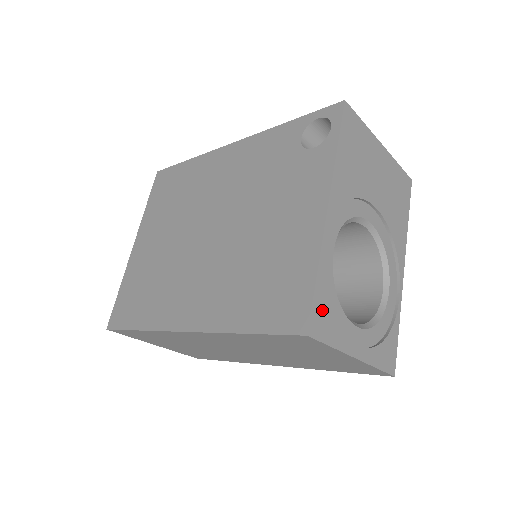
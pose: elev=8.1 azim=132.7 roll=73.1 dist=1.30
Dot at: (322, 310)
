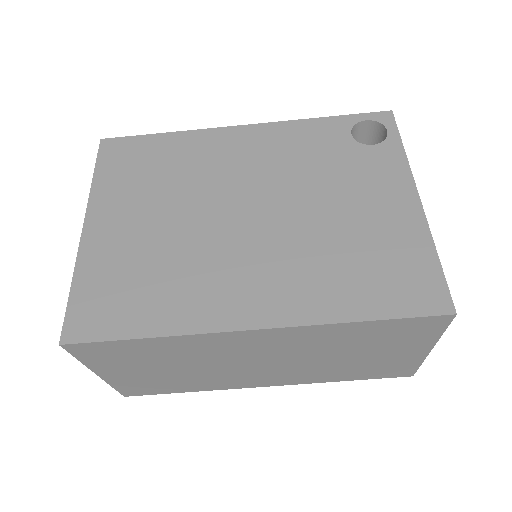
Dot at: occluded
